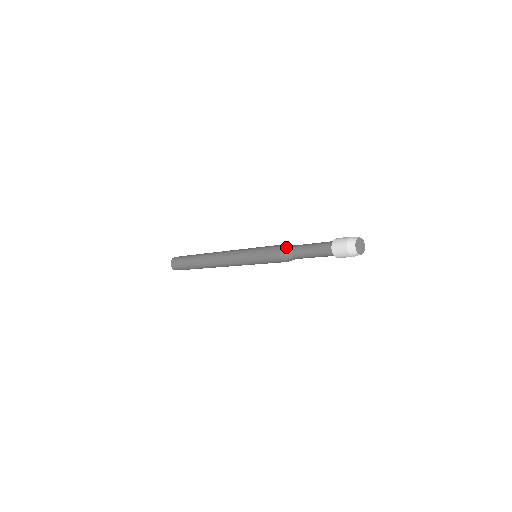
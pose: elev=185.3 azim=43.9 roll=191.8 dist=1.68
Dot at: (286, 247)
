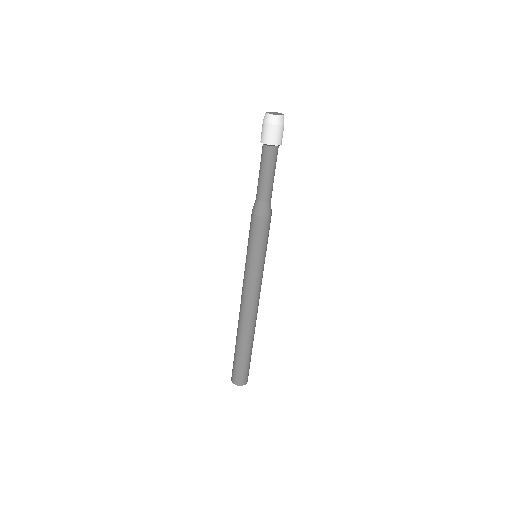
Dot at: occluded
